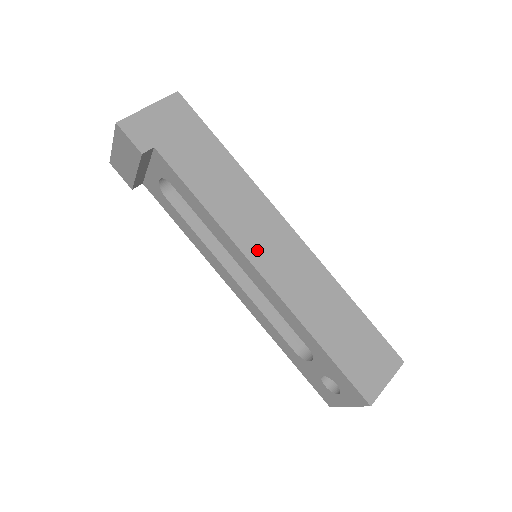
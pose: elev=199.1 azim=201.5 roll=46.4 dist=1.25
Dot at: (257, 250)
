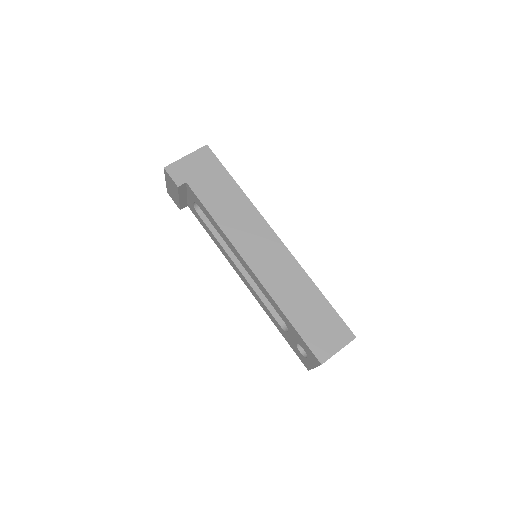
Dot at: (249, 250)
